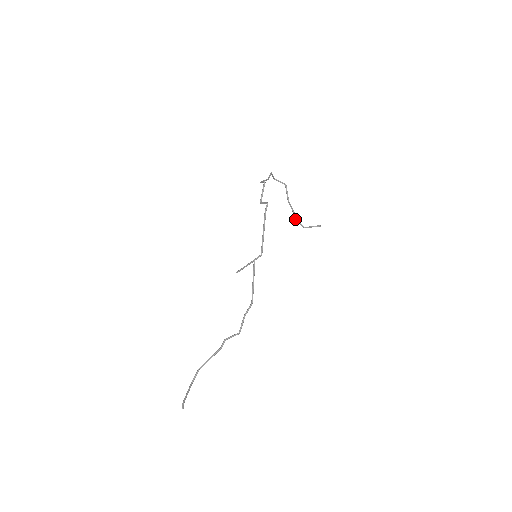
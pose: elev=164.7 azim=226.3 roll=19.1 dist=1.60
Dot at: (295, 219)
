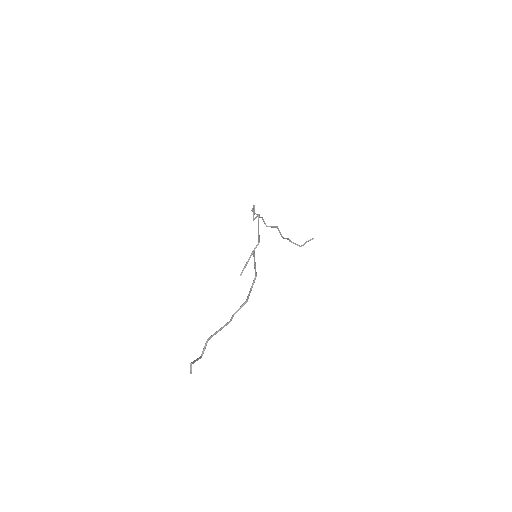
Dot at: (290, 241)
